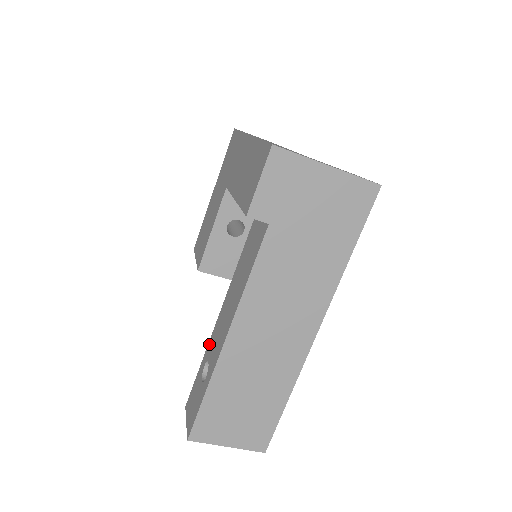
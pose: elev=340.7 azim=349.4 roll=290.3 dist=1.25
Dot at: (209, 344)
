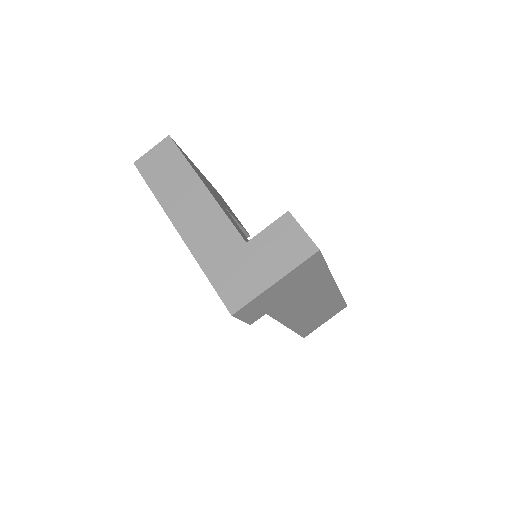
Dot at: occluded
